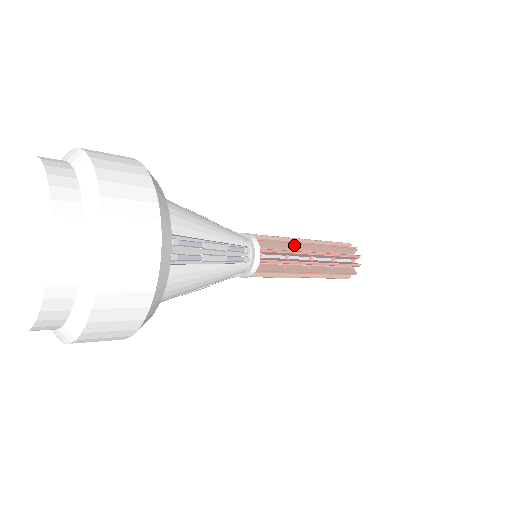
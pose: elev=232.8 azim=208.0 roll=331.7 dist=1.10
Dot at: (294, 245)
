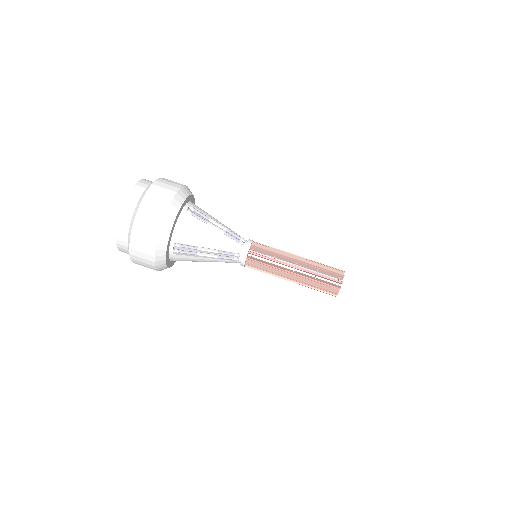
Dot at: occluded
